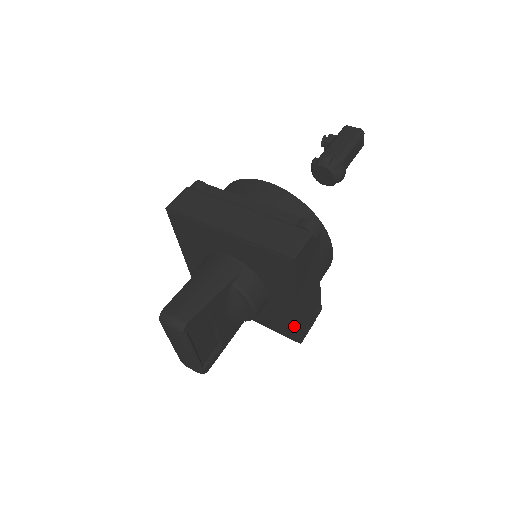
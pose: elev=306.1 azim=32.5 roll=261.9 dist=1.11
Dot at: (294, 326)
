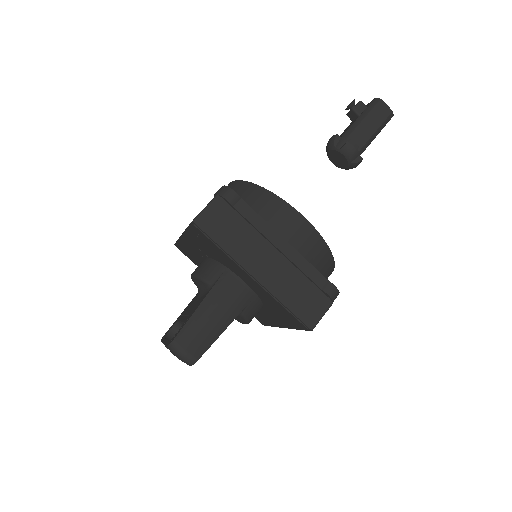
Dot at: (269, 324)
